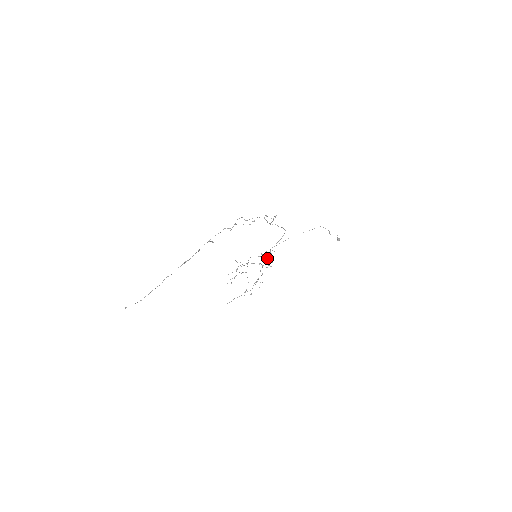
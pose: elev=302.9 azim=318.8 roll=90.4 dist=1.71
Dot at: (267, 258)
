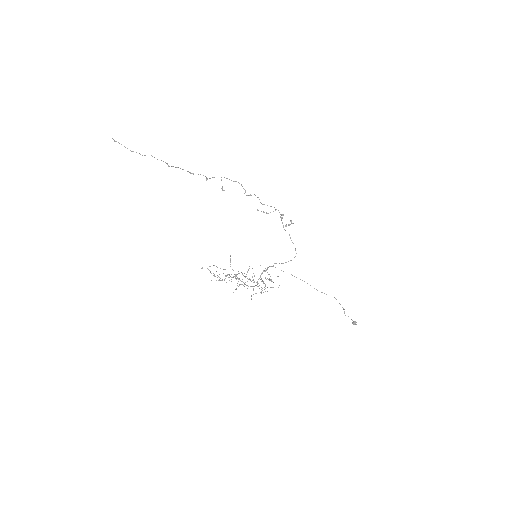
Dot at: (267, 269)
